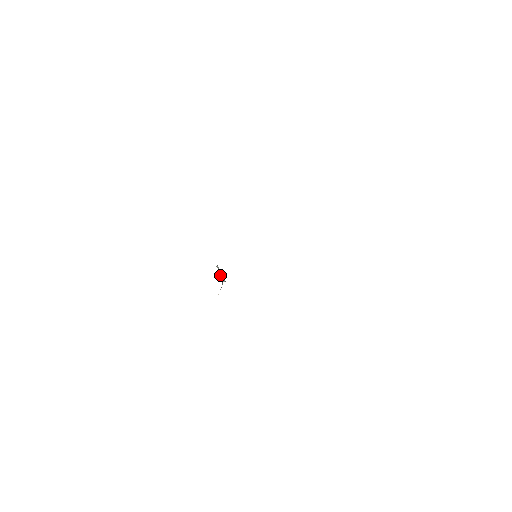
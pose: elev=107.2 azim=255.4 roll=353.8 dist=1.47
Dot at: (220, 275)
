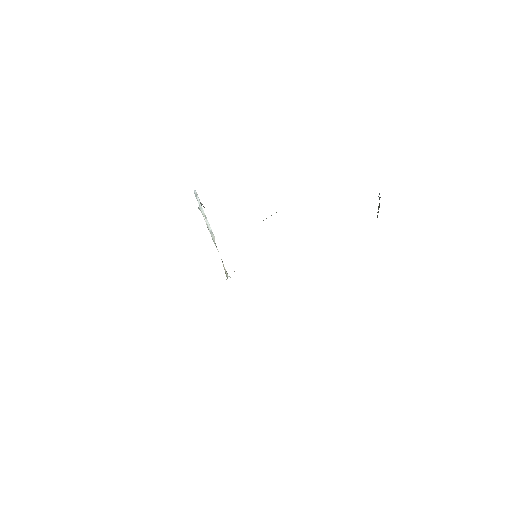
Dot at: (209, 229)
